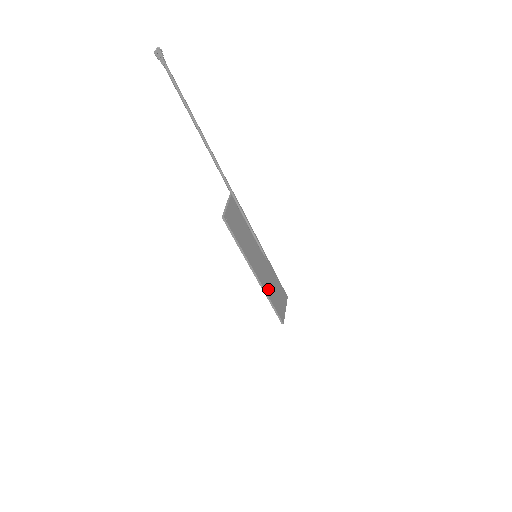
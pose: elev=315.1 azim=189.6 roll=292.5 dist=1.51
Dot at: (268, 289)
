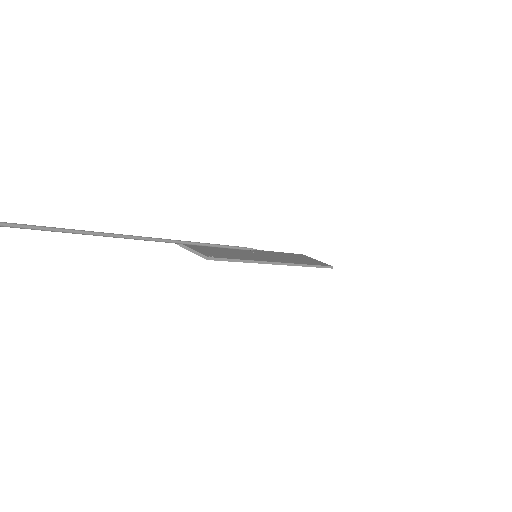
Dot at: occluded
